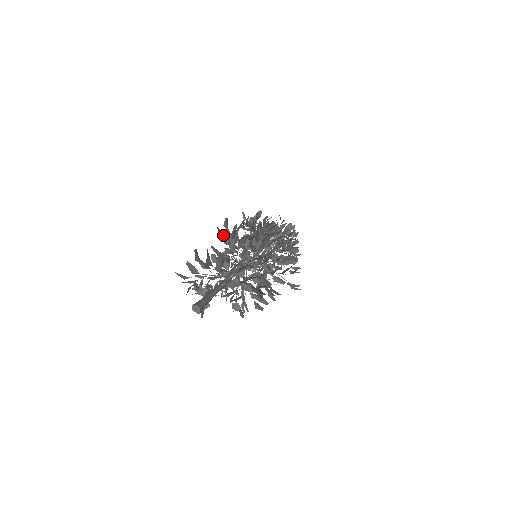
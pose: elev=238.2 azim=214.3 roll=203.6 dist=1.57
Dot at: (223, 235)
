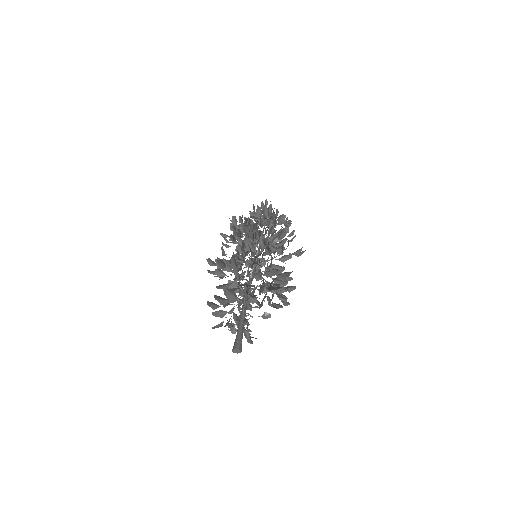
Dot at: occluded
